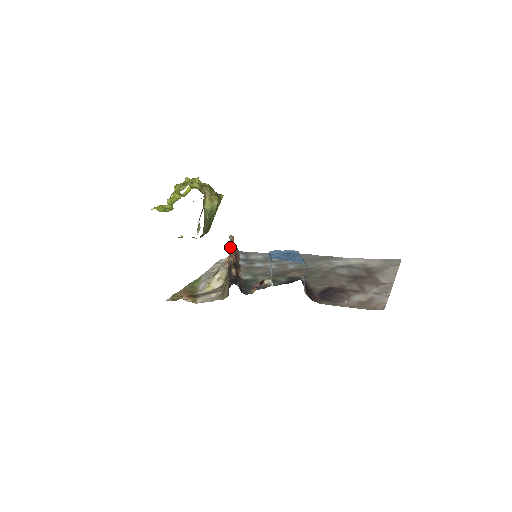
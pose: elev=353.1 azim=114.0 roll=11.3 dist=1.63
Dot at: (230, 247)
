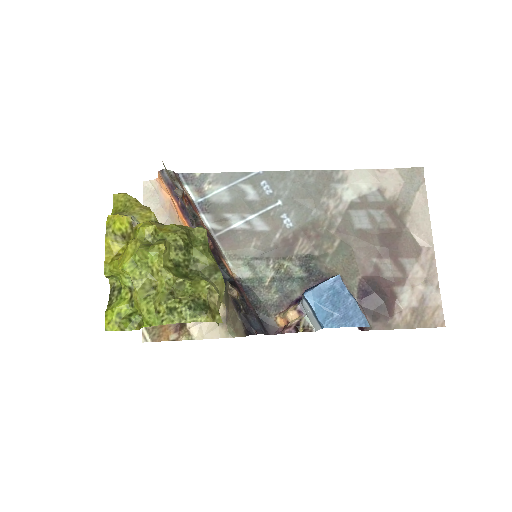
Dot at: occluded
